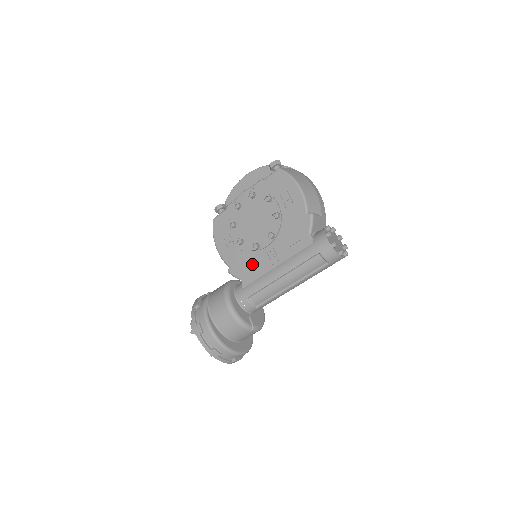
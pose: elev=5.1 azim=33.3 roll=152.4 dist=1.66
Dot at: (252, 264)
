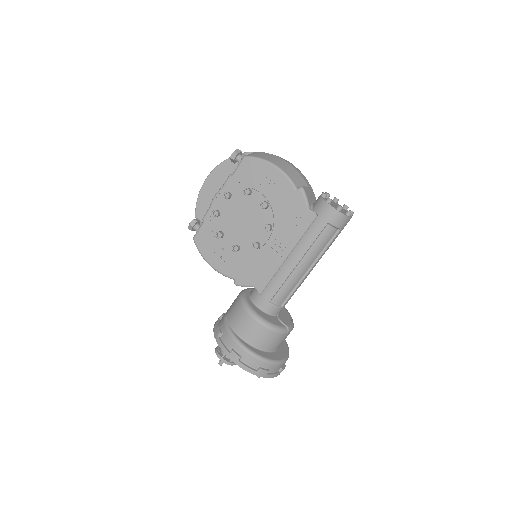
Dot at: (259, 265)
